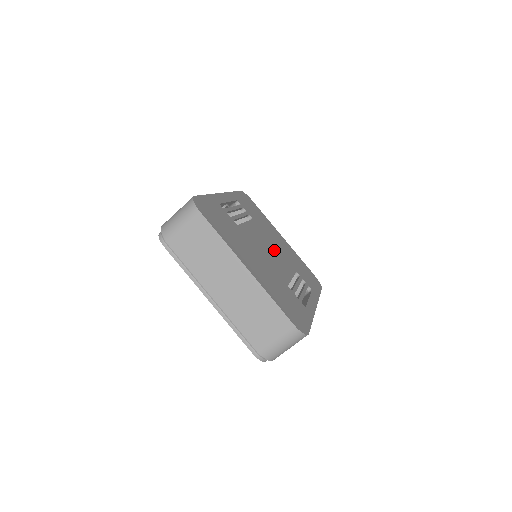
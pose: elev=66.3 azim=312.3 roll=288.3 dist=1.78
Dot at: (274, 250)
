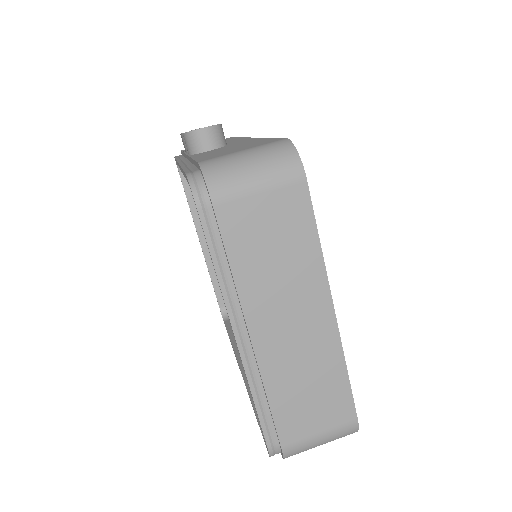
Dot at: occluded
